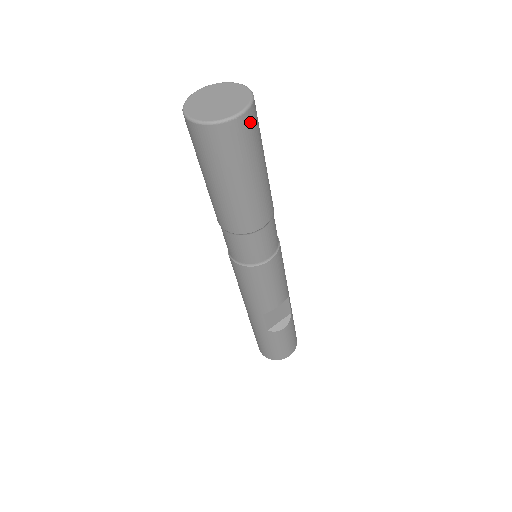
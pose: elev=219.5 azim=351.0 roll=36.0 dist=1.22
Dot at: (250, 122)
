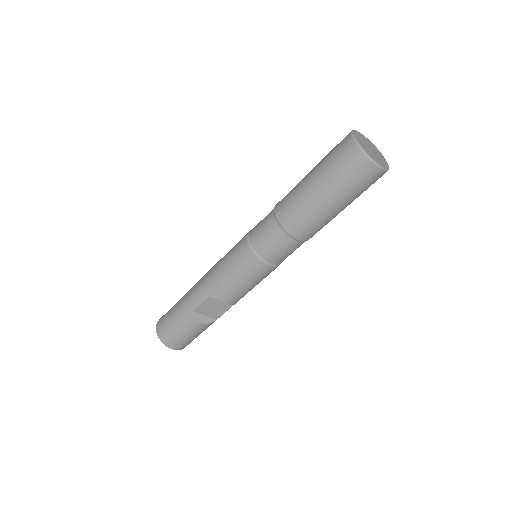
Dot at: (375, 177)
